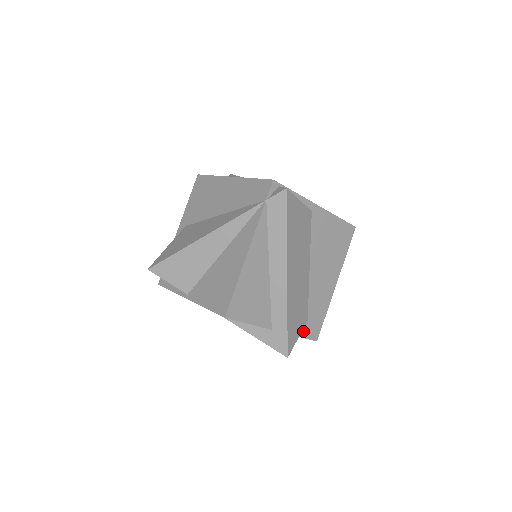
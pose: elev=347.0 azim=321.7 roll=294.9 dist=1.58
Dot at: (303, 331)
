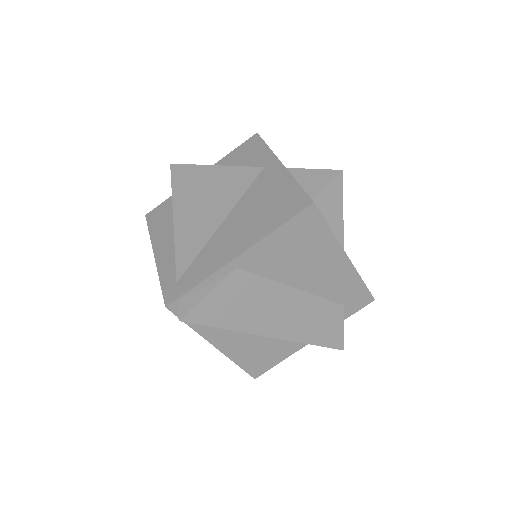
Dot at: (347, 312)
